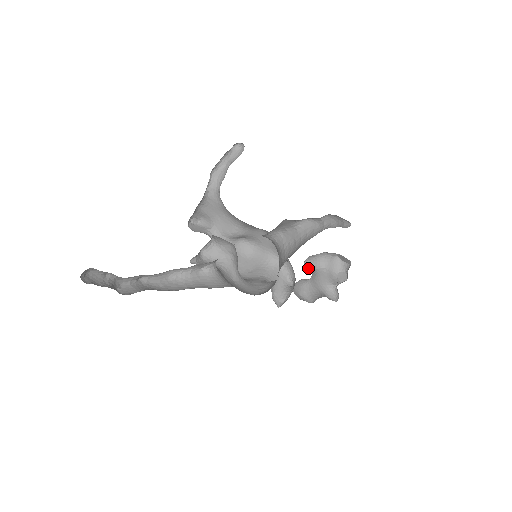
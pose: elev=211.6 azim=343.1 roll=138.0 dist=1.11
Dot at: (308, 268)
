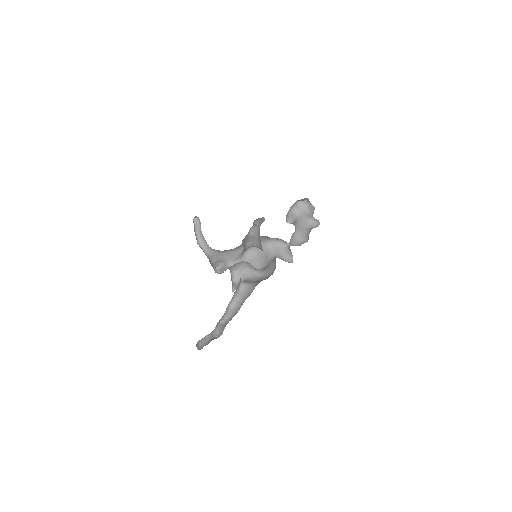
Dot at: occluded
